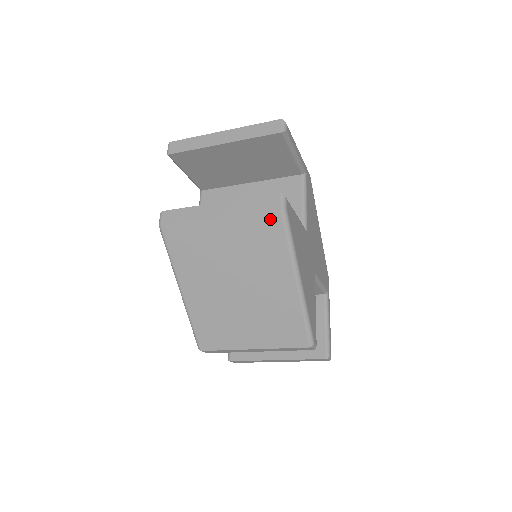
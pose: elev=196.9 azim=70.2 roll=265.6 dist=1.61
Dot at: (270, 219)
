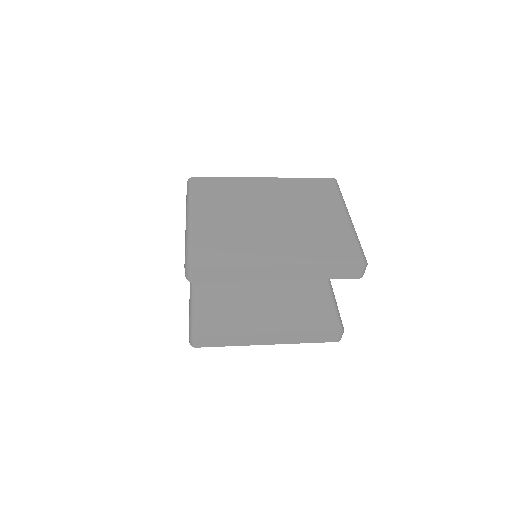
Dot at: occluded
